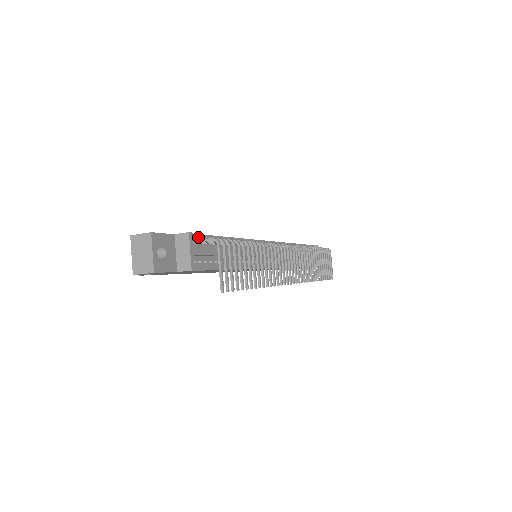
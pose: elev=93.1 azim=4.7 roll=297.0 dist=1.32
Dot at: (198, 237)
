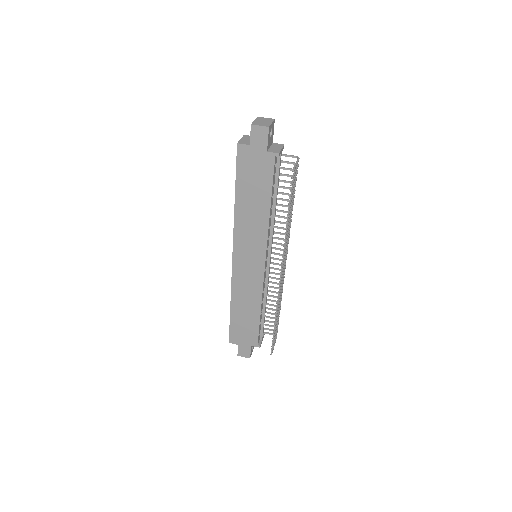
Dot at: occluded
